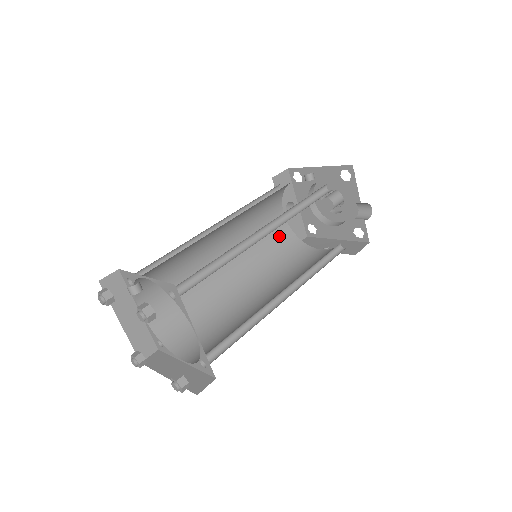
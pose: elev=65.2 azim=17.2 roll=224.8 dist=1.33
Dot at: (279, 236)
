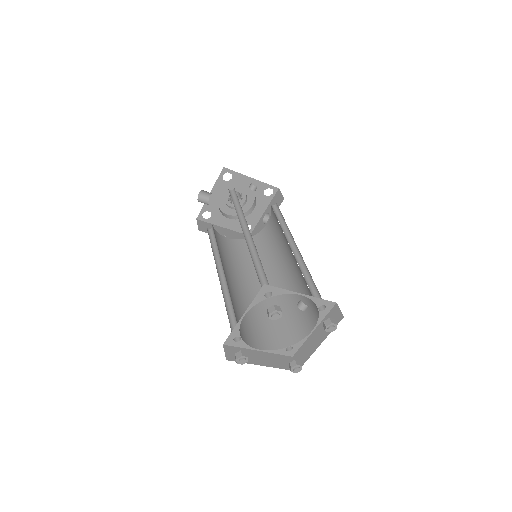
Dot at: occluded
